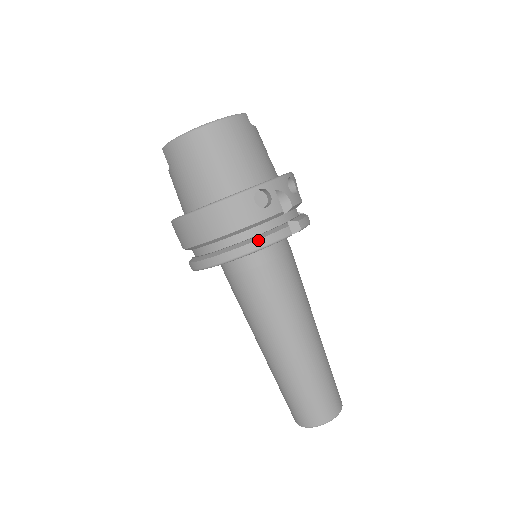
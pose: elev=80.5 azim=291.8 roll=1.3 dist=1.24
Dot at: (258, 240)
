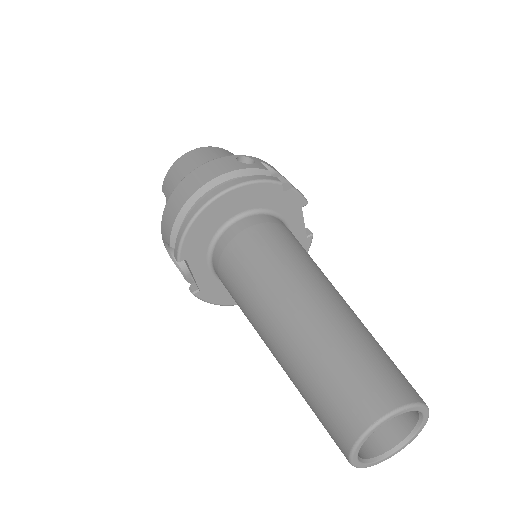
Dot at: (241, 178)
